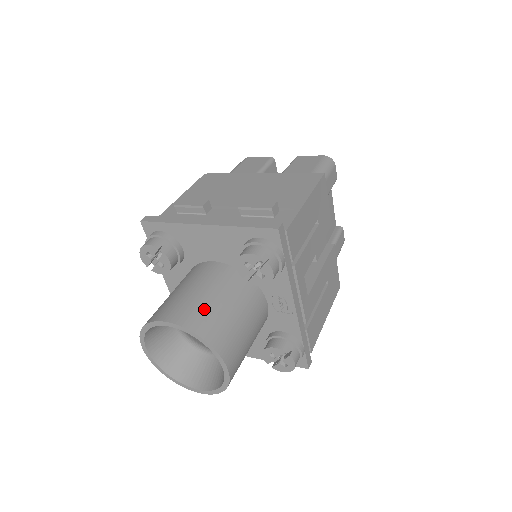
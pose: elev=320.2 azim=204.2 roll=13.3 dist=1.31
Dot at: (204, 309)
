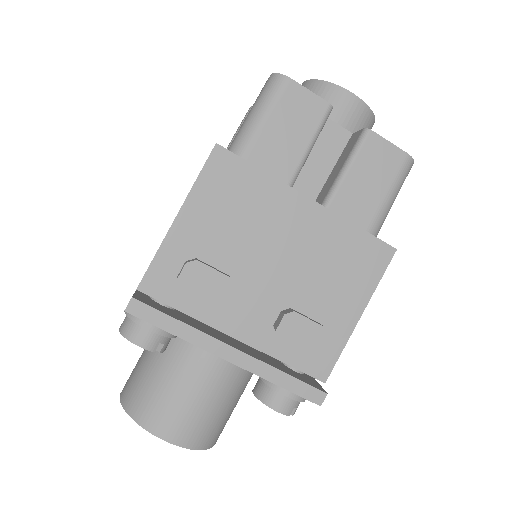
Dot at: (207, 421)
